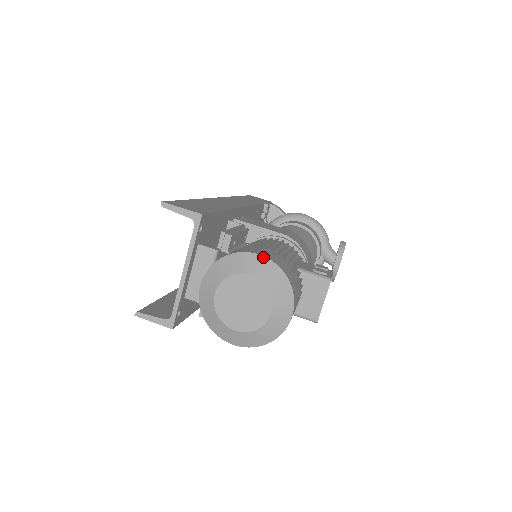
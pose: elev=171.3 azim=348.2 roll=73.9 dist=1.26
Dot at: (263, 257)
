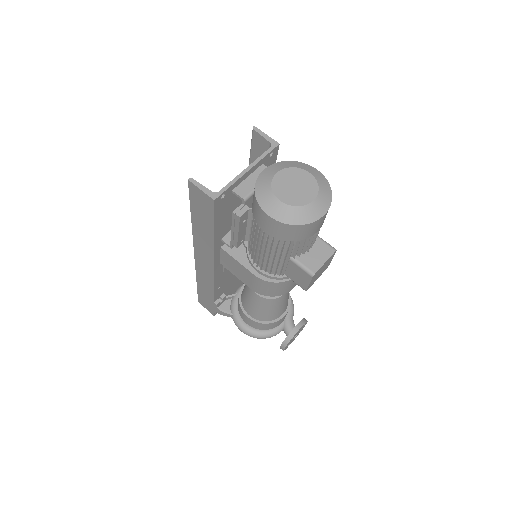
Dot at: (319, 172)
